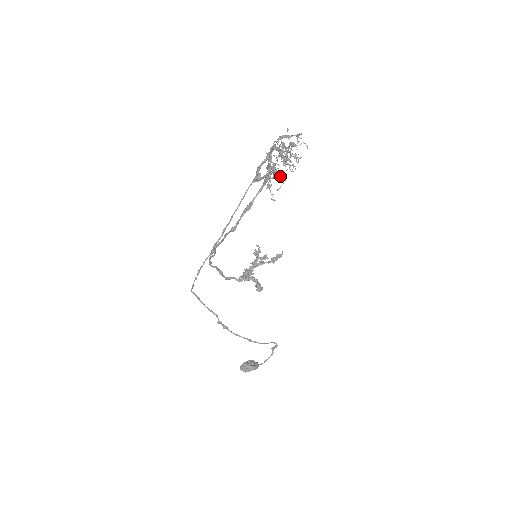
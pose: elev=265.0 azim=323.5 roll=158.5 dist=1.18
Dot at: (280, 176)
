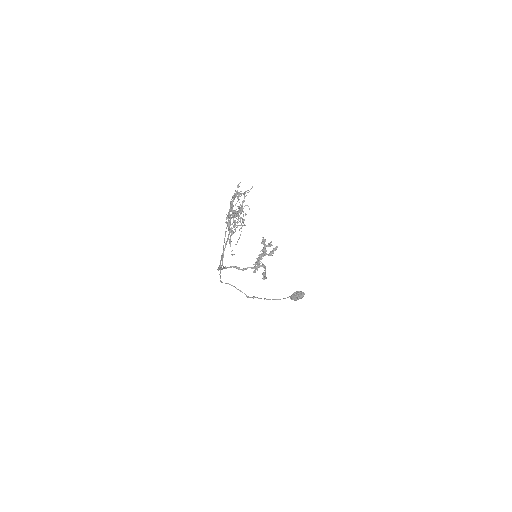
Dot at: occluded
